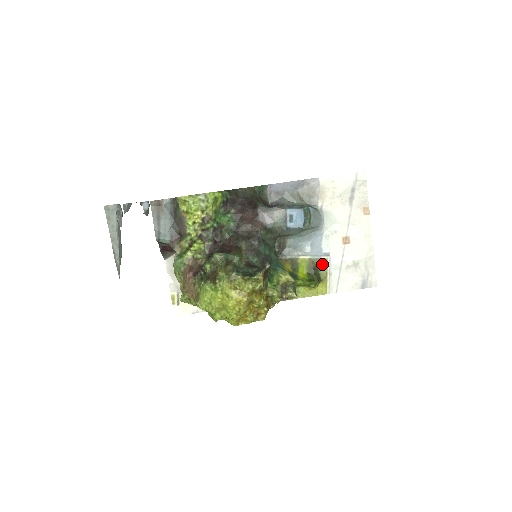
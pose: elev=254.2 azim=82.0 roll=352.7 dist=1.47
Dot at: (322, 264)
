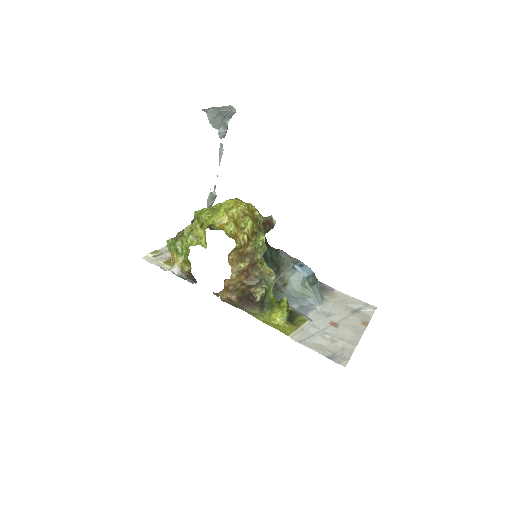
Dot at: (300, 320)
